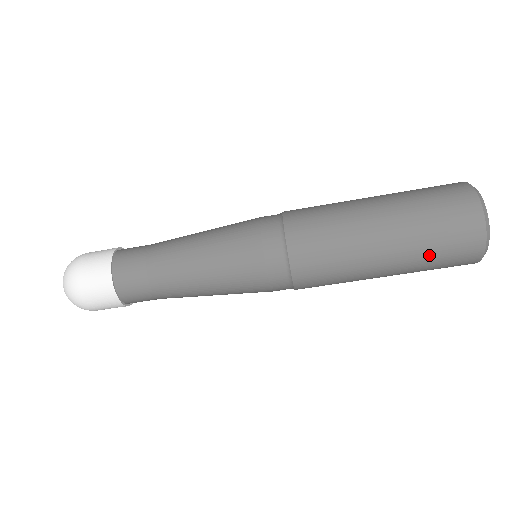
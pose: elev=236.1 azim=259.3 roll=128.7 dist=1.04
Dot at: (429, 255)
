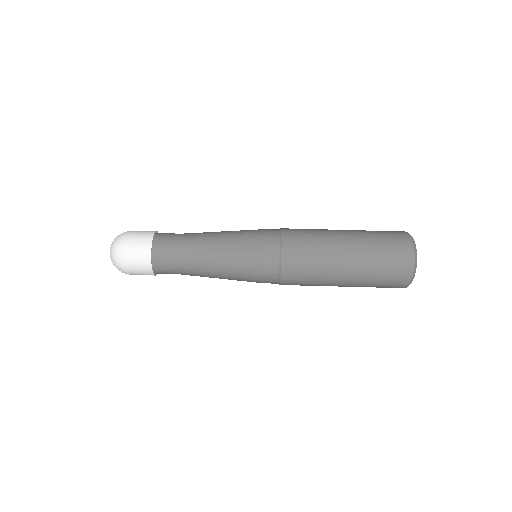
Dot at: (375, 237)
